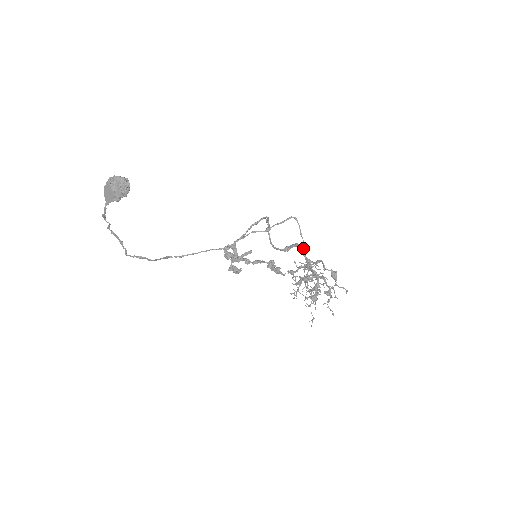
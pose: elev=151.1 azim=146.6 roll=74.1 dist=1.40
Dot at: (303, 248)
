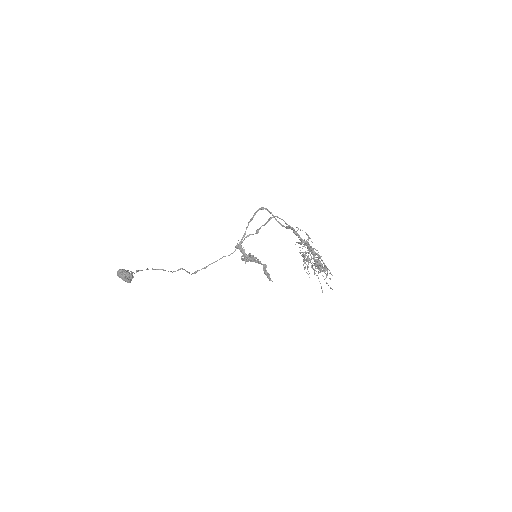
Dot at: (295, 232)
